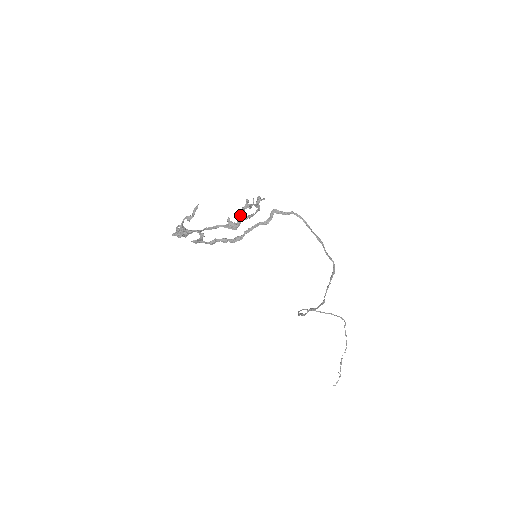
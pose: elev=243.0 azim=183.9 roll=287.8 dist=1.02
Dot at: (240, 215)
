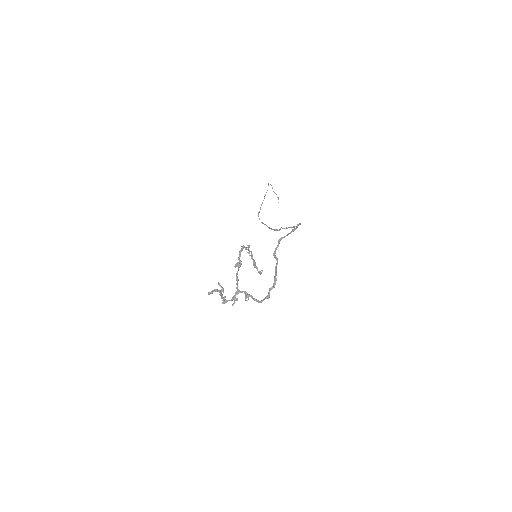
Dot at: occluded
